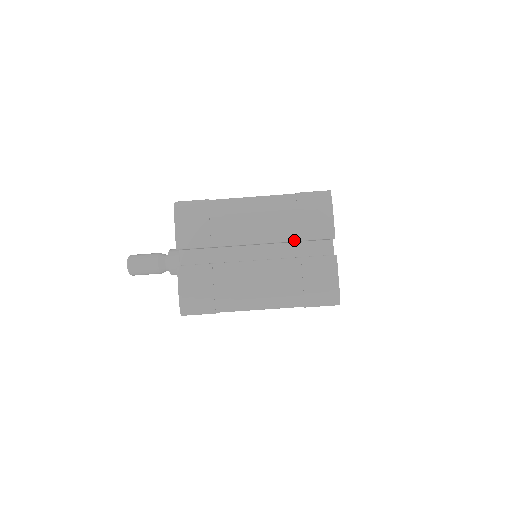
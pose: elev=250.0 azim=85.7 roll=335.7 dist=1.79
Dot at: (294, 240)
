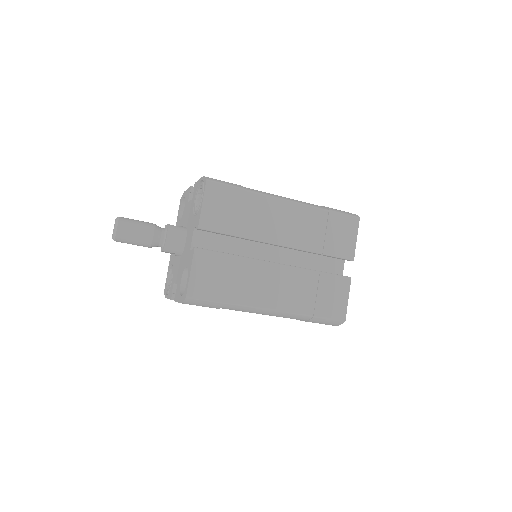
Dot at: occluded
